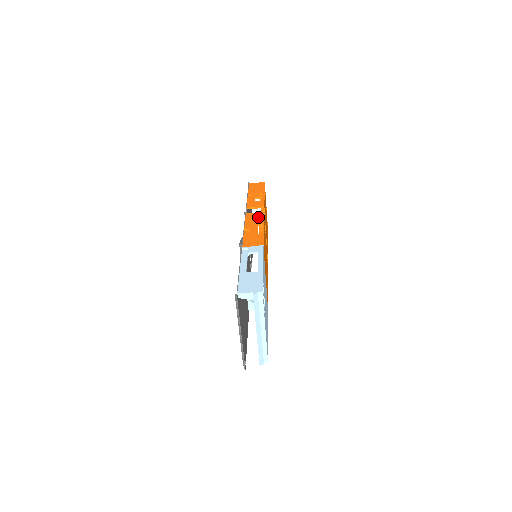
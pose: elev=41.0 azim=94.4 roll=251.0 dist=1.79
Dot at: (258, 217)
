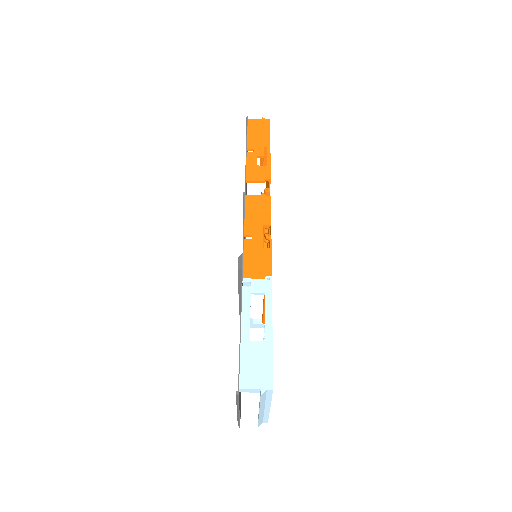
Dot at: (263, 207)
